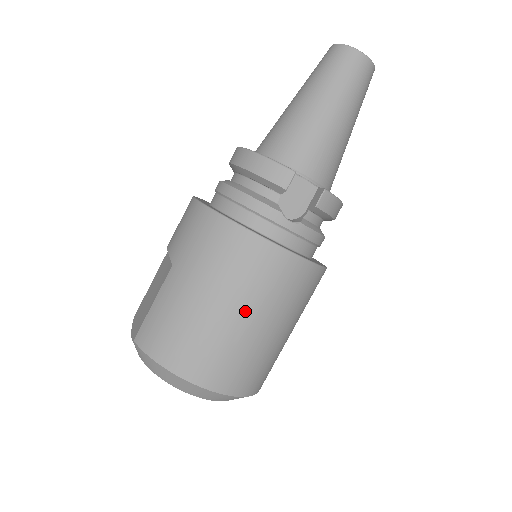
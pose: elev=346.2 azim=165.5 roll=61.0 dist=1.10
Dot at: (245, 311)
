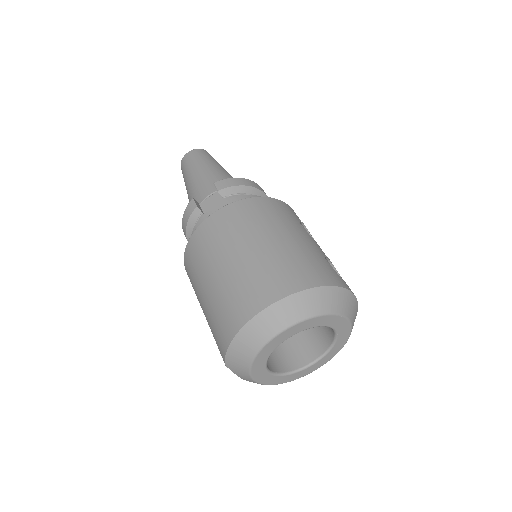
Dot at: (229, 254)
